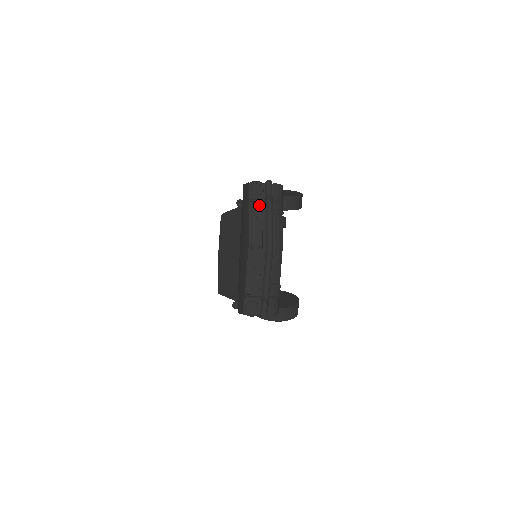
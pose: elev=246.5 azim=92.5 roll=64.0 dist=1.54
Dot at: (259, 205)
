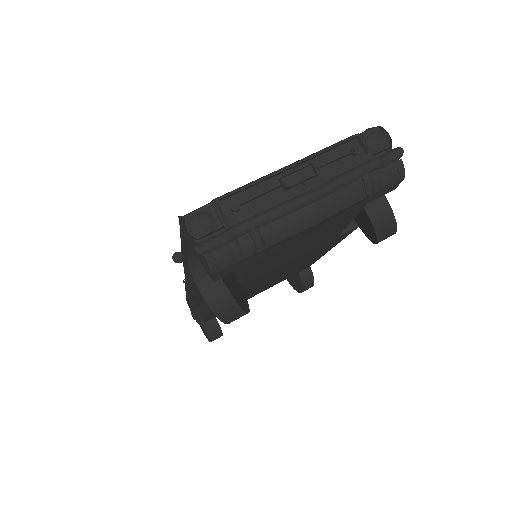
Dot at: (361, 153)
